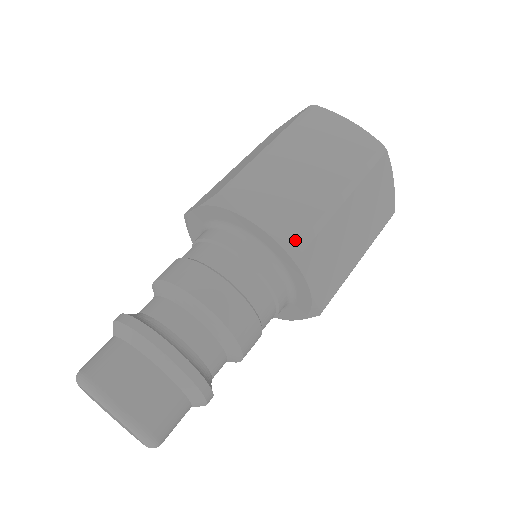
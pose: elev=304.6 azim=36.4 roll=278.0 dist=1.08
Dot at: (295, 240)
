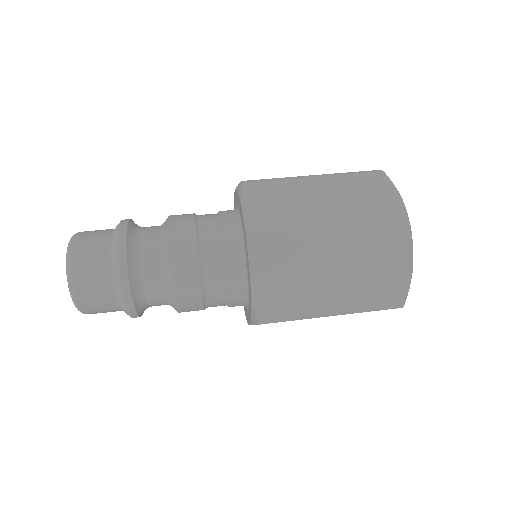
Dot at: (256, 235)
